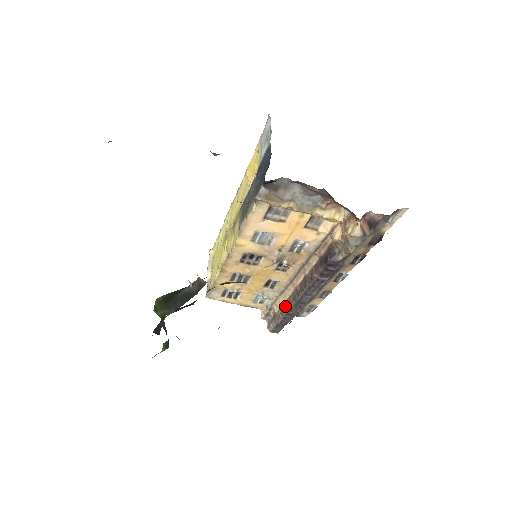
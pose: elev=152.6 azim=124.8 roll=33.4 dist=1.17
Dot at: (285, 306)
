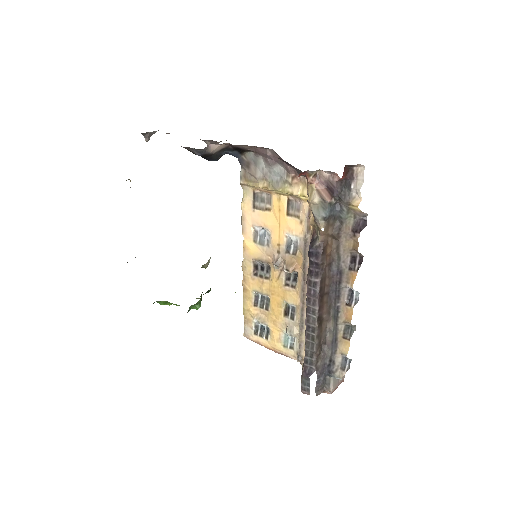
Dot at: (305, 344)
